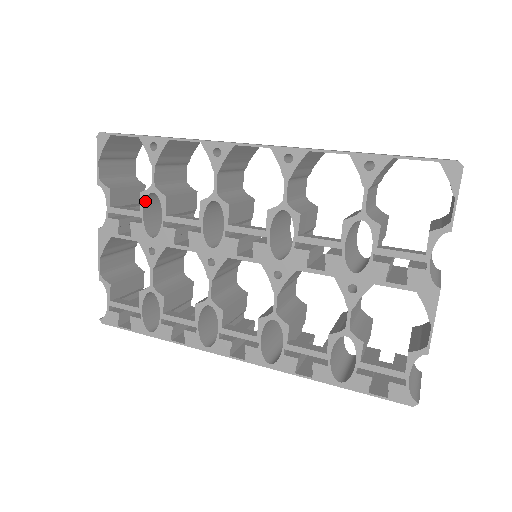
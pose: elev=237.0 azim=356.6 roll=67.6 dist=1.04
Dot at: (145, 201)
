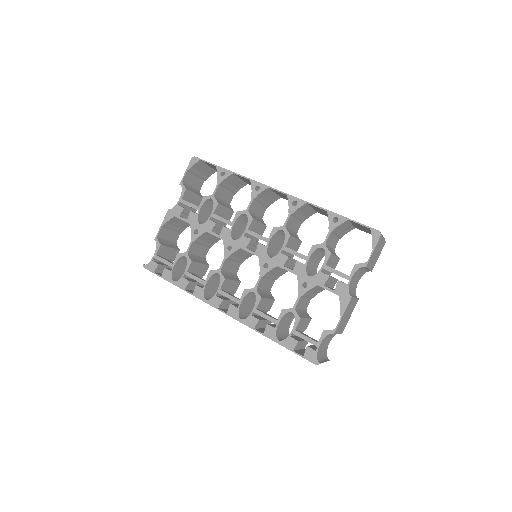
Dot at: (205, 202)
